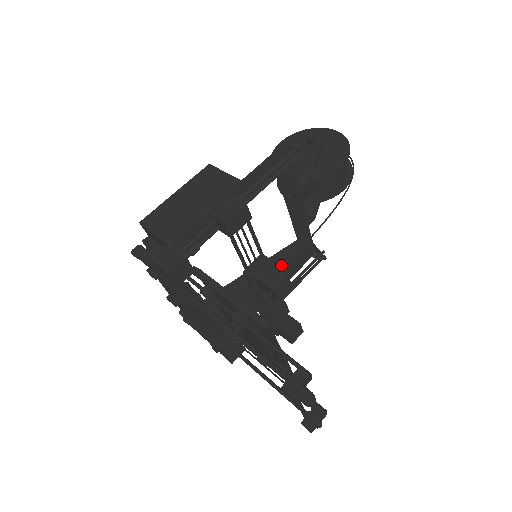
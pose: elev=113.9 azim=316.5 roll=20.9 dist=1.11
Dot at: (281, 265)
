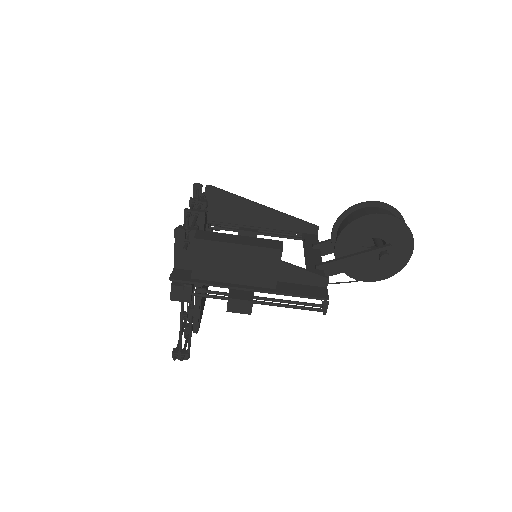
Dot at: (282, 228)
